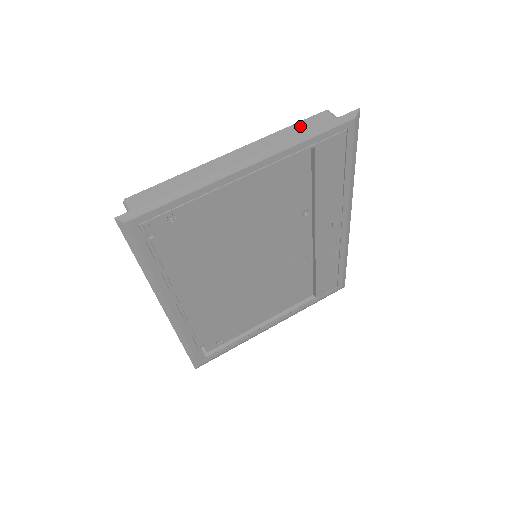
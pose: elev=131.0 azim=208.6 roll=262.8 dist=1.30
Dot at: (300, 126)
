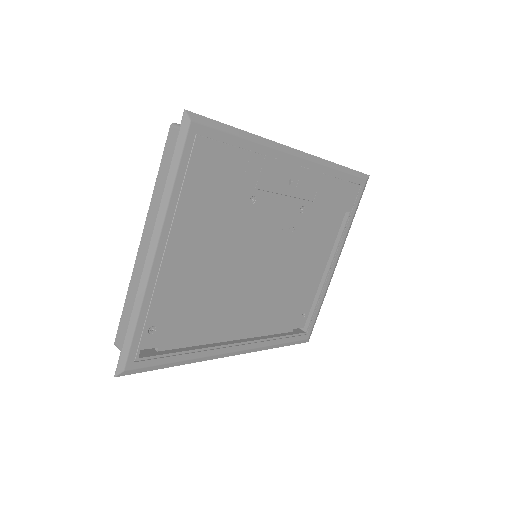
Dot at: (164, 167)
